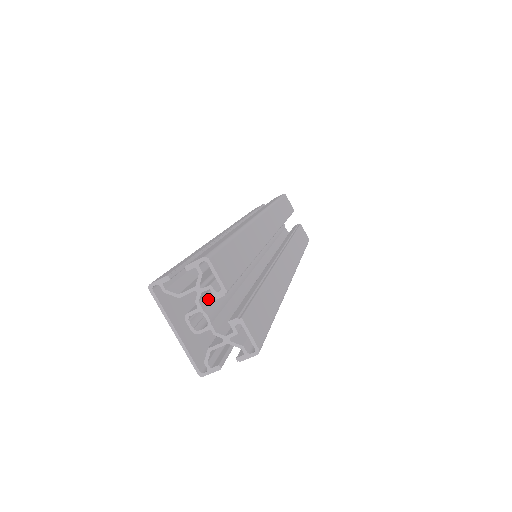
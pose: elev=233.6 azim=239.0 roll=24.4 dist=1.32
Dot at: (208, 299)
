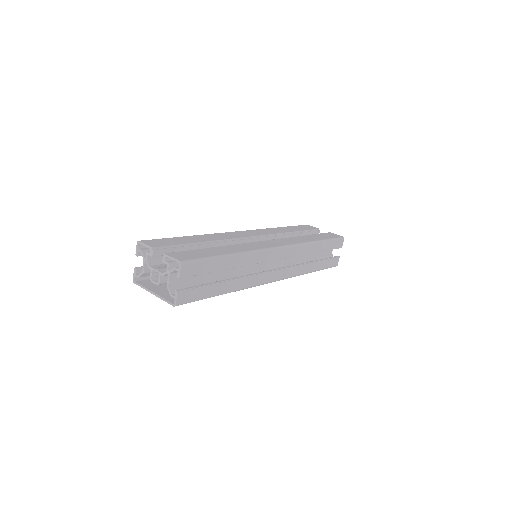
Dot at: (162, 266)
